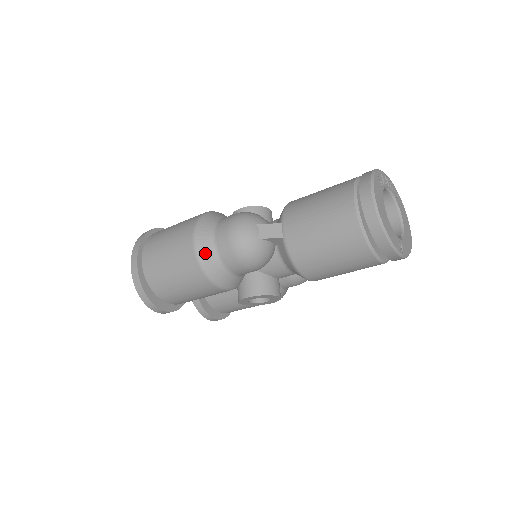
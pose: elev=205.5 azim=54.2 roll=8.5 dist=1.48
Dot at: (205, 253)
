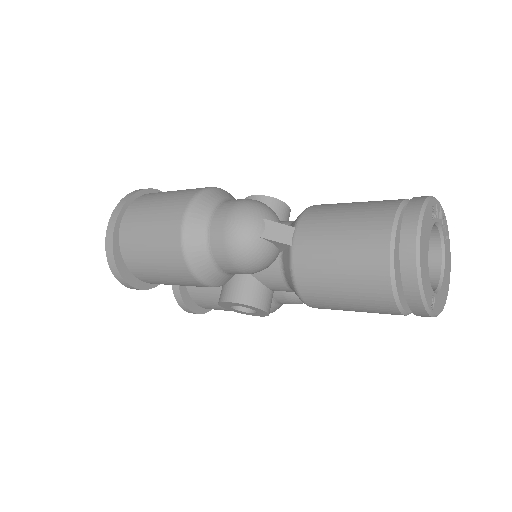
Dot at: (193, 235)
